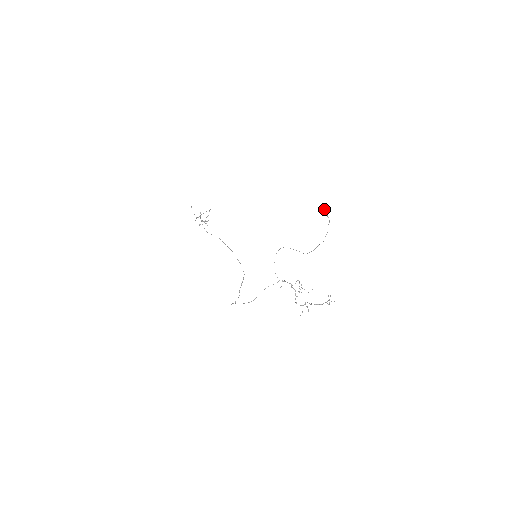
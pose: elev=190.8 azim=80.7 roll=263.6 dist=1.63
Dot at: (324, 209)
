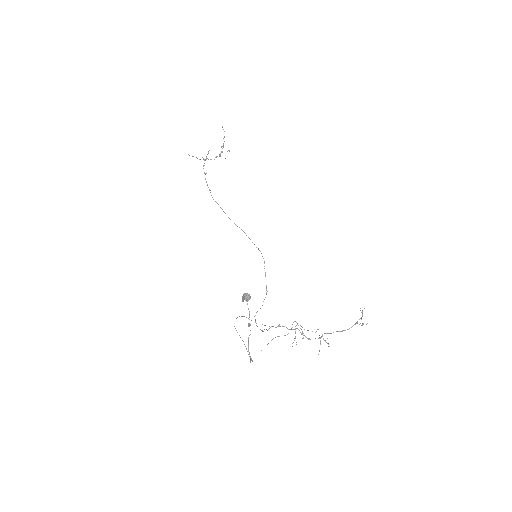
Dot at: (243, 296)
